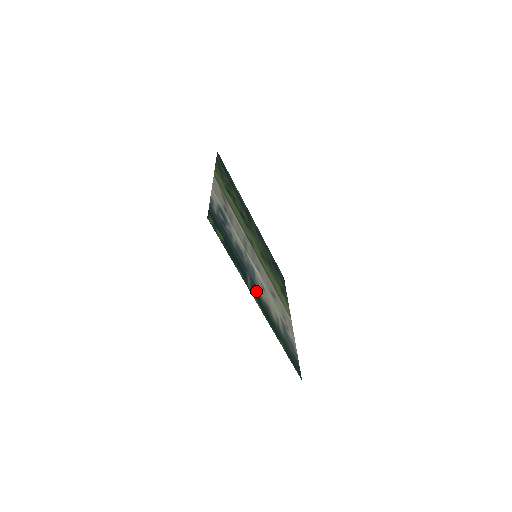
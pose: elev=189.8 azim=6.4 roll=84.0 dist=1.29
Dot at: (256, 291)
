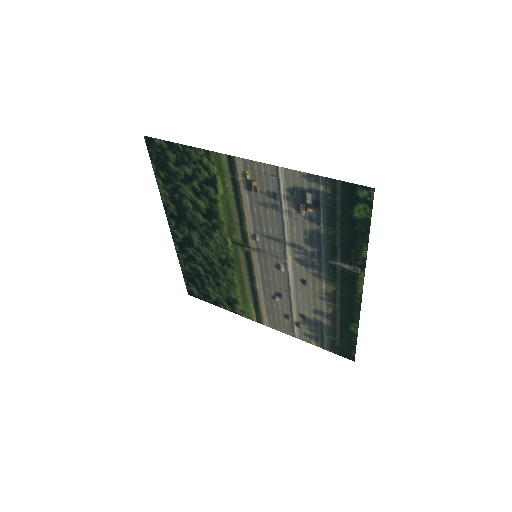
Dot at: (339, 278)
